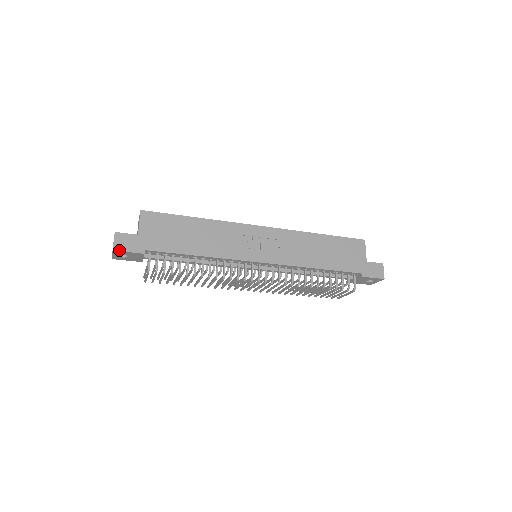
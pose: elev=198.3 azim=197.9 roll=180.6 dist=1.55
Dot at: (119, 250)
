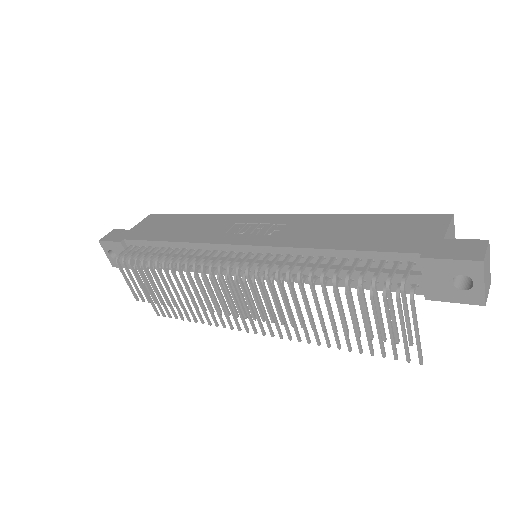
Dot at: (103, 240)
